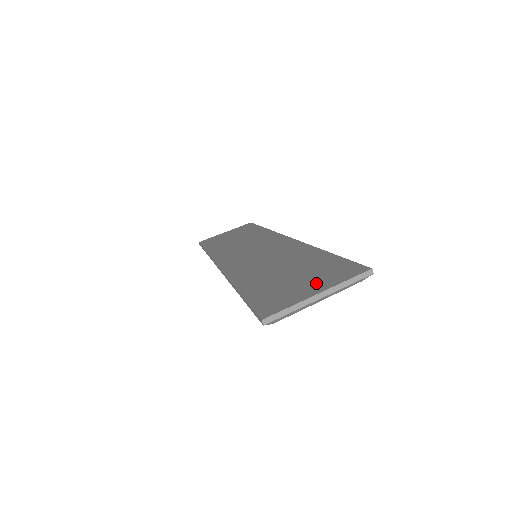
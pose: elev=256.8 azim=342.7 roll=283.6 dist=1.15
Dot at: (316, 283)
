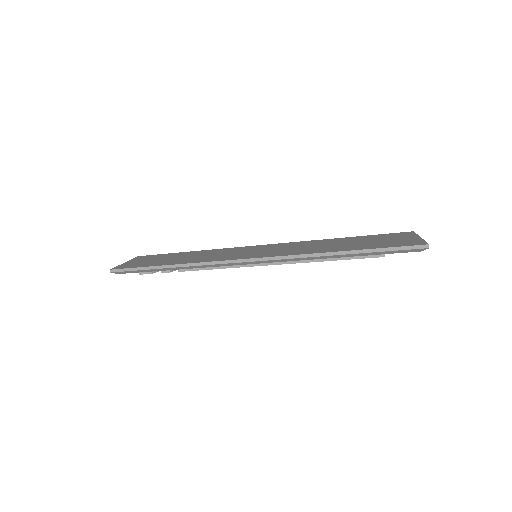
Dot at: (401, 238)
